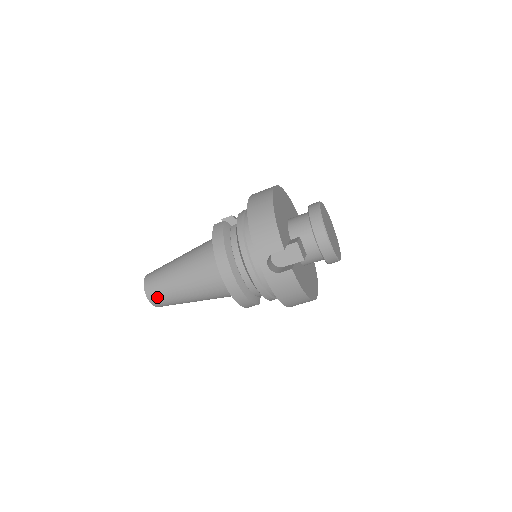
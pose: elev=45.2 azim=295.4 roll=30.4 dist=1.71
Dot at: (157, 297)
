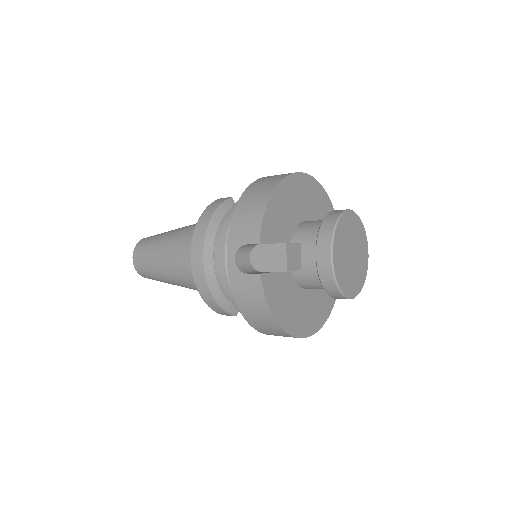
Dot at: (140, 263)
